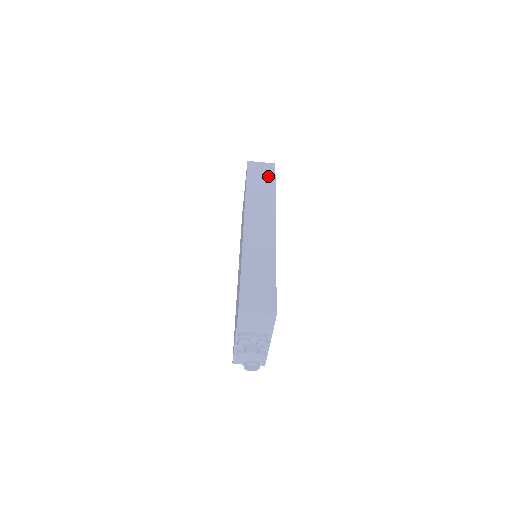
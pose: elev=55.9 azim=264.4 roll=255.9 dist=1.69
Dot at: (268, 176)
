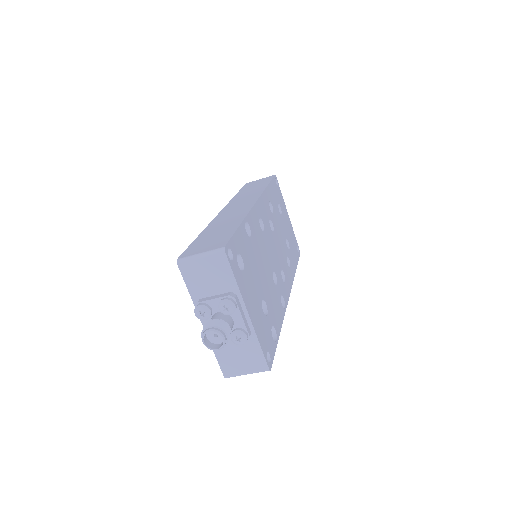
Dot at: (263, 182)
